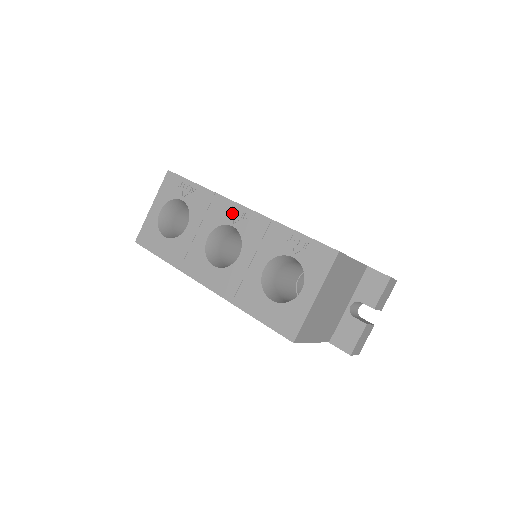
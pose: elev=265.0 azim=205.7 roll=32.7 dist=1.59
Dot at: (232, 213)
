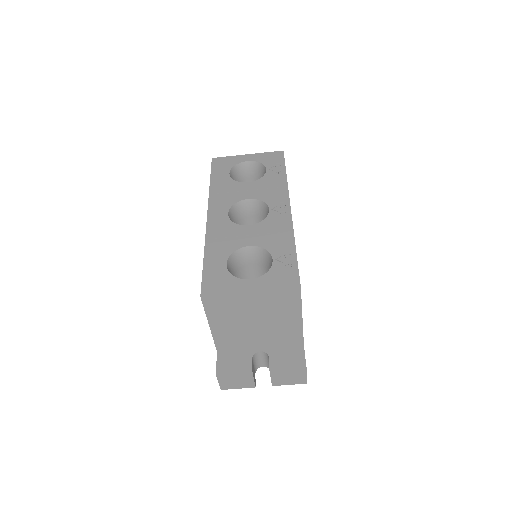
Dot at: (280, 204)
